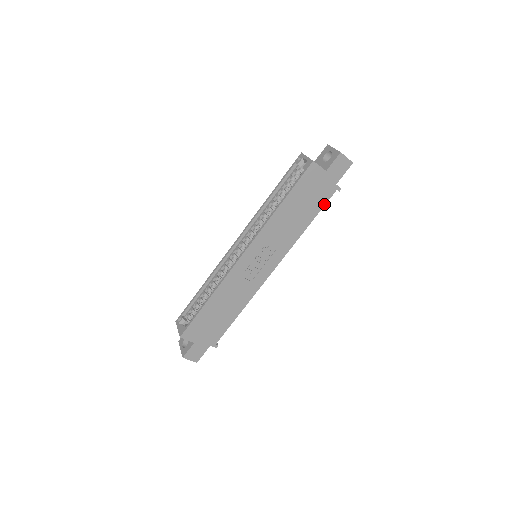
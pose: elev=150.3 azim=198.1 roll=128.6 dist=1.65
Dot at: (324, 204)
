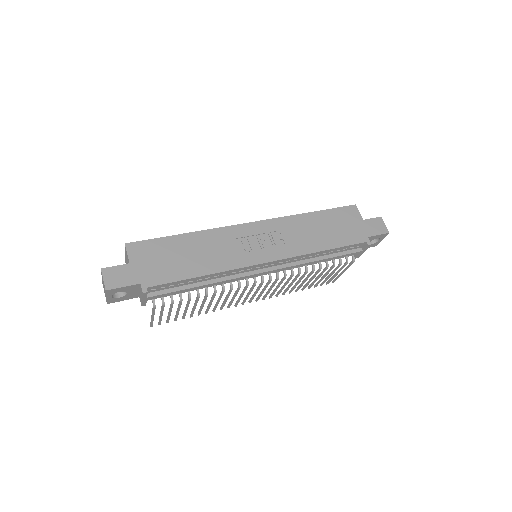
Dot at: (350, 244)
